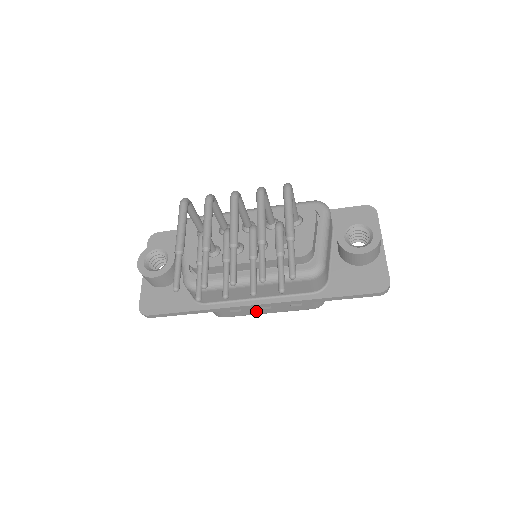
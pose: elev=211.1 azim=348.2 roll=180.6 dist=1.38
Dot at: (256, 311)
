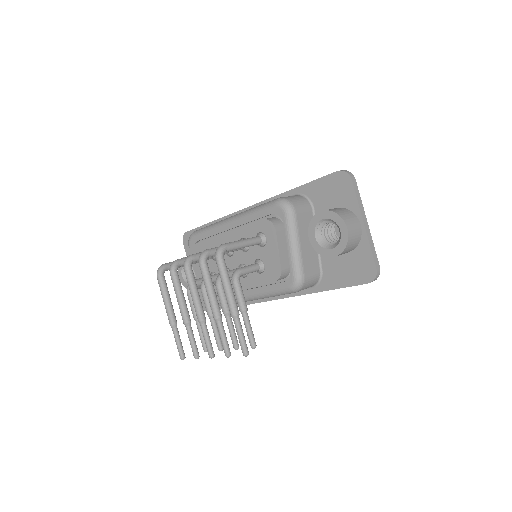
Dot at: occluded
